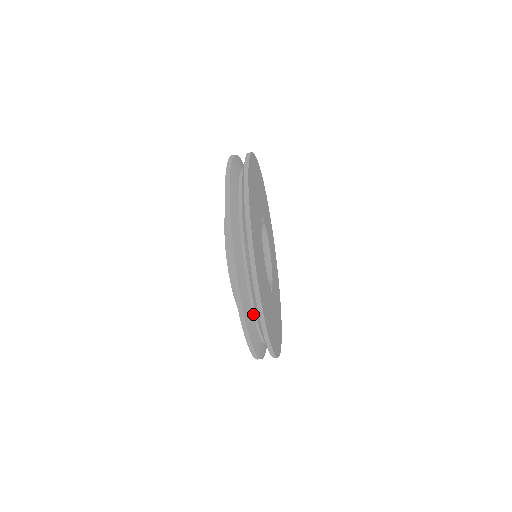
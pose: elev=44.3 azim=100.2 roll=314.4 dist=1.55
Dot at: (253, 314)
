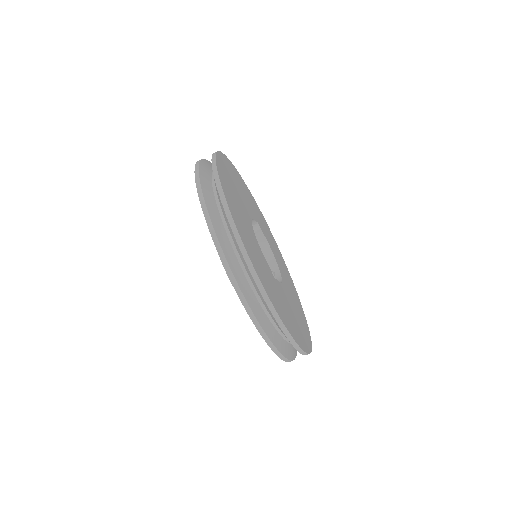
Dot at: (231, 244)
